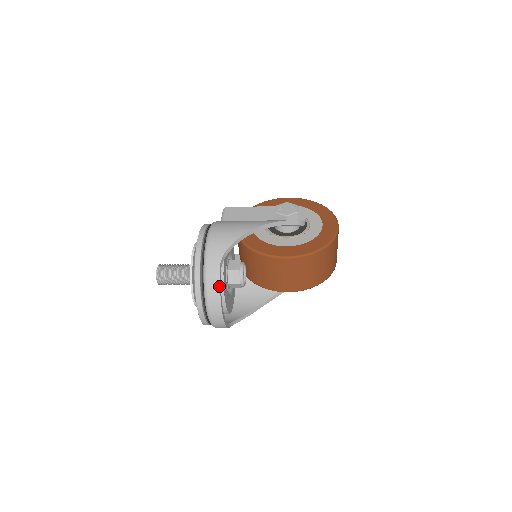
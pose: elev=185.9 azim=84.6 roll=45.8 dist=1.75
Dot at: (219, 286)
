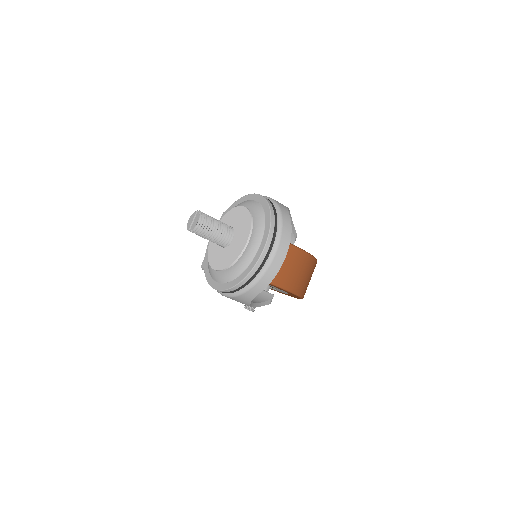
Dot at: (291, 228)
